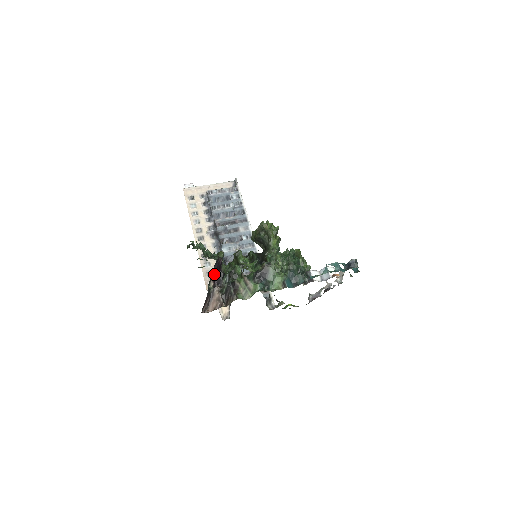
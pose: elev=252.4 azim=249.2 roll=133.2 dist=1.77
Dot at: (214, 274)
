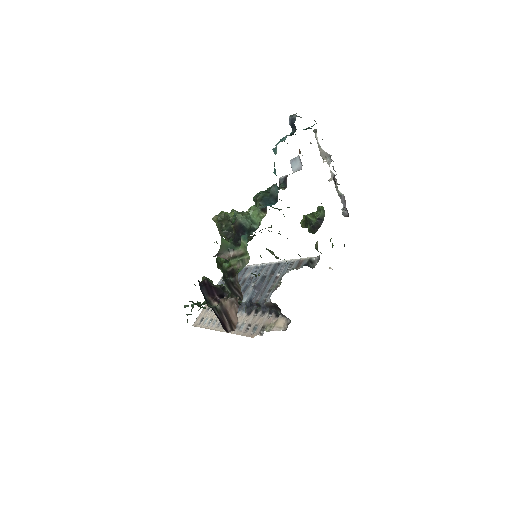
Dot at: (209, 296)
